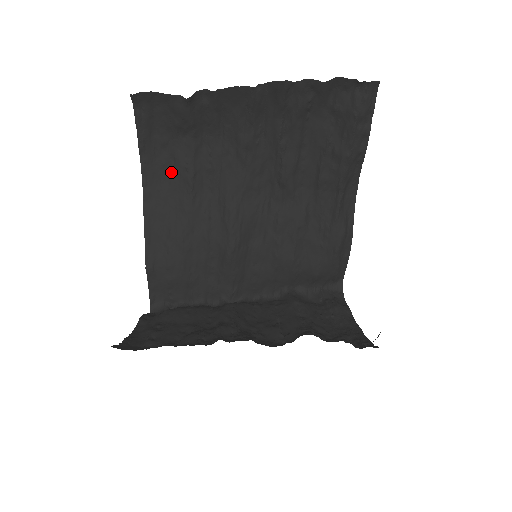
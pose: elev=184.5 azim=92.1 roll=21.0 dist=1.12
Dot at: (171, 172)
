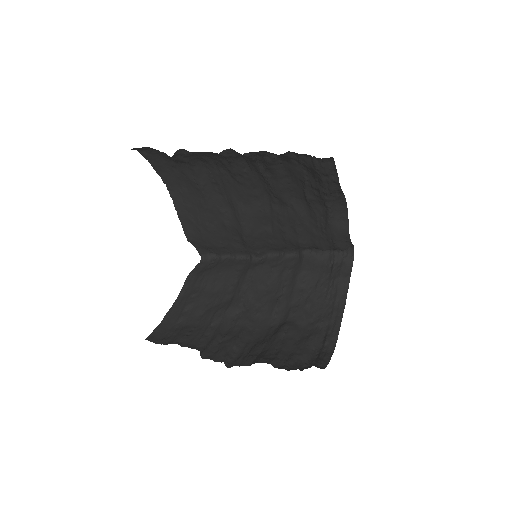
Dot at: (186, 182)
